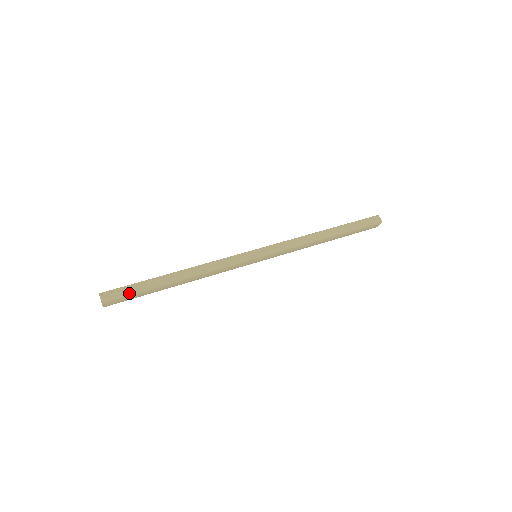
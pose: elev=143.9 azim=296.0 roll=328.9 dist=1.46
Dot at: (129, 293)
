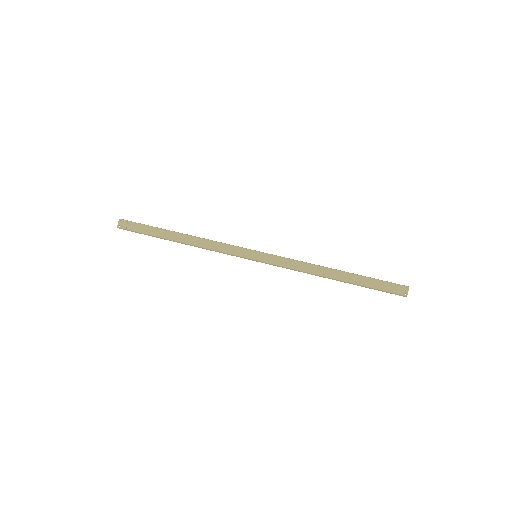
Dot at: (138, 230)
